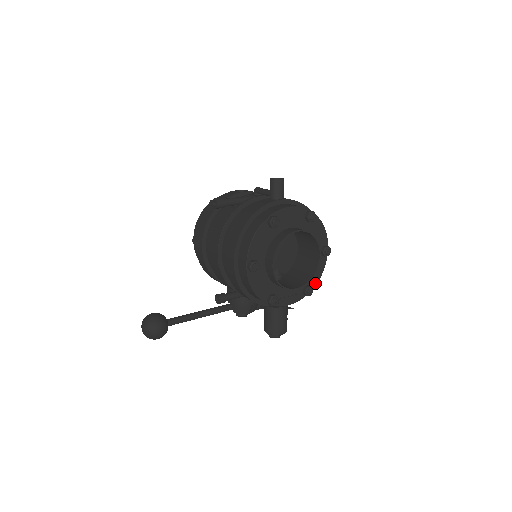
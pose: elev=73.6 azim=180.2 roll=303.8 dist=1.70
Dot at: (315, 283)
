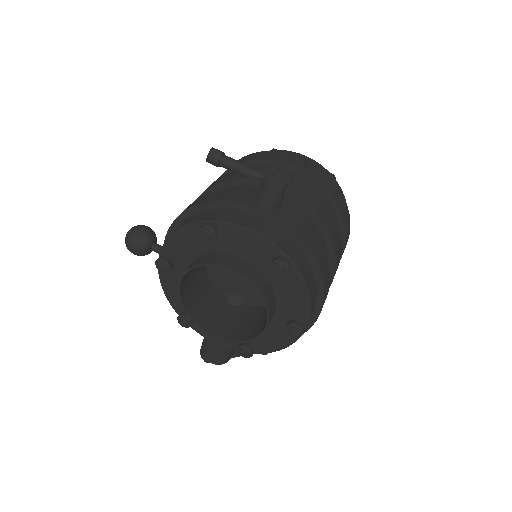
Dot at: (265, 350)
